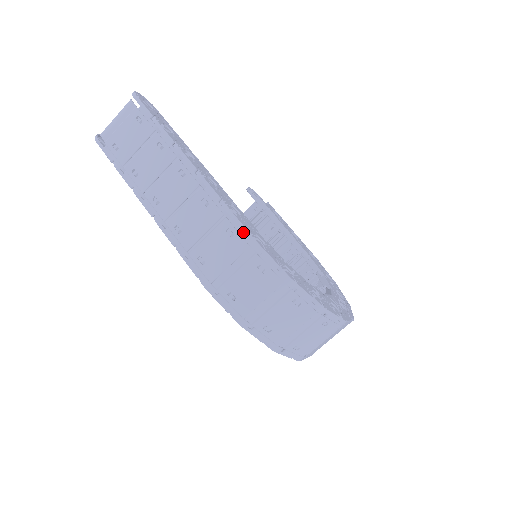
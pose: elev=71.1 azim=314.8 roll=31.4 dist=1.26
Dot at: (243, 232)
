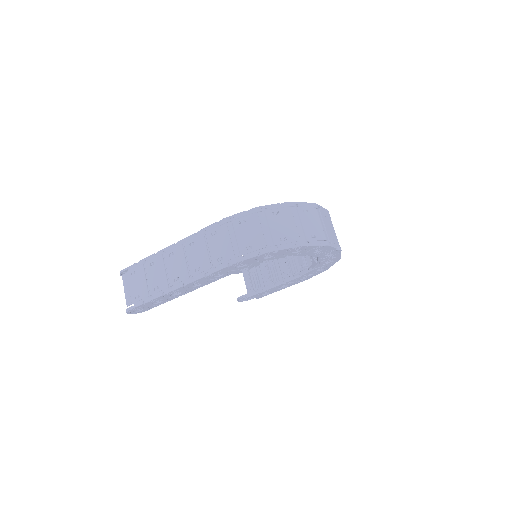
Dot at: (217, 224)
